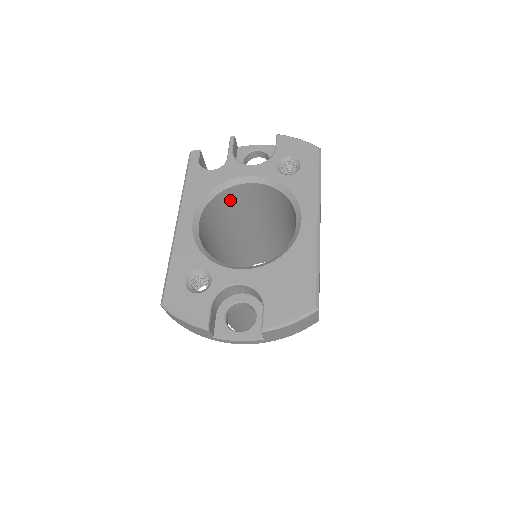
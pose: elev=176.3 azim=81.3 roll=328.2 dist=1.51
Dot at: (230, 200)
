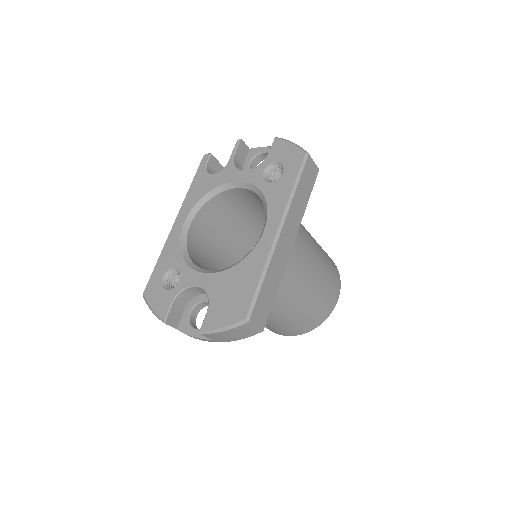
Dot at: (230, 202)
